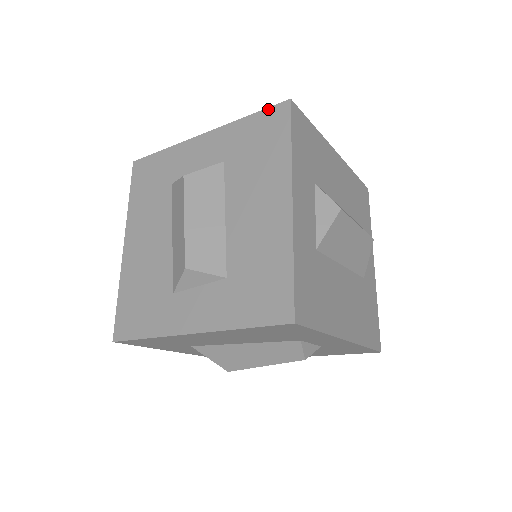
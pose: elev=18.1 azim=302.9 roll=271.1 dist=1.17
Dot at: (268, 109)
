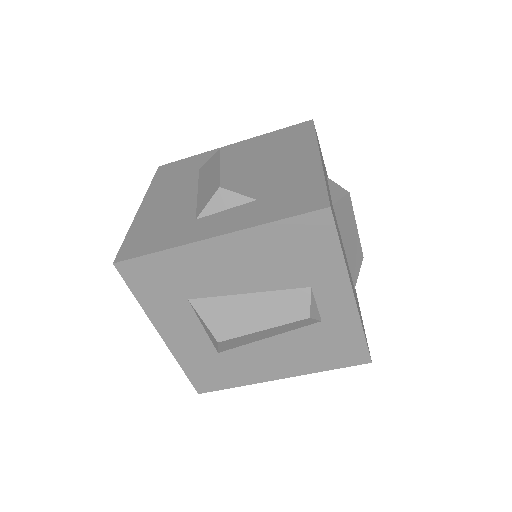
Dot at: (294, 125)
